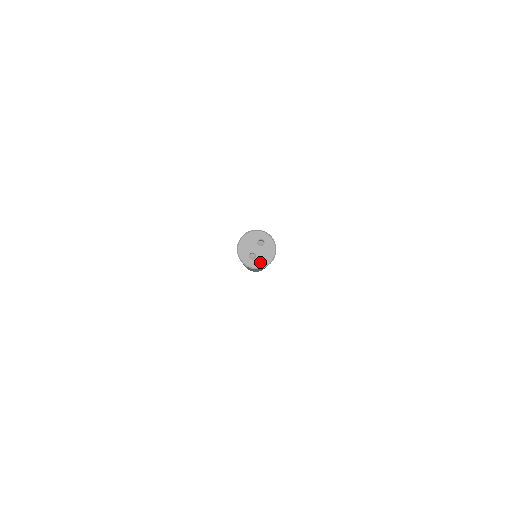
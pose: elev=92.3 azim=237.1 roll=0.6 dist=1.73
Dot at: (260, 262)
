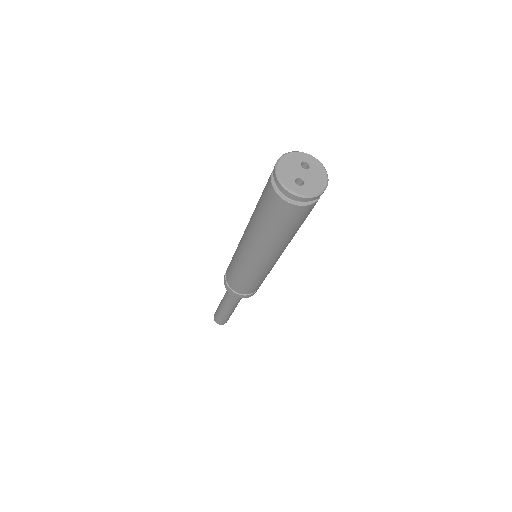
Dot at: (312, 188)
